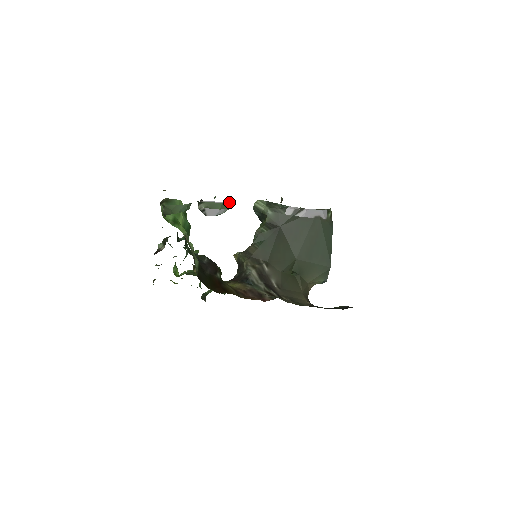
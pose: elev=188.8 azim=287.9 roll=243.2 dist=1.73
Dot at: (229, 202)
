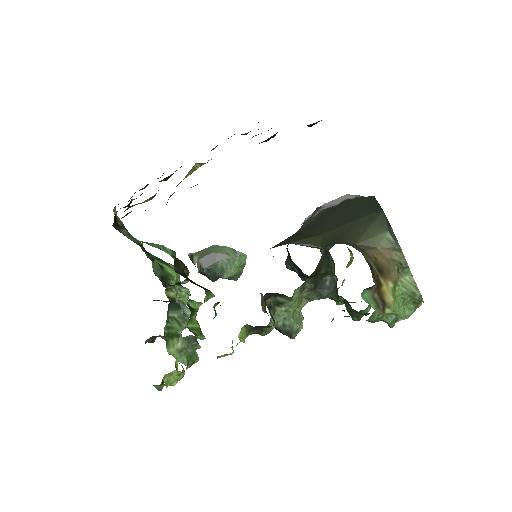
Dot at: (227, 247)
